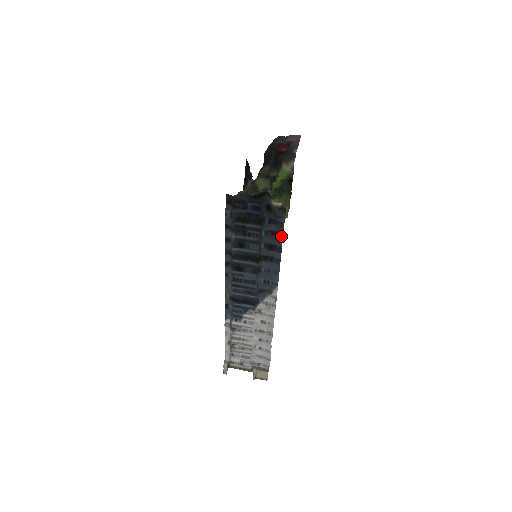
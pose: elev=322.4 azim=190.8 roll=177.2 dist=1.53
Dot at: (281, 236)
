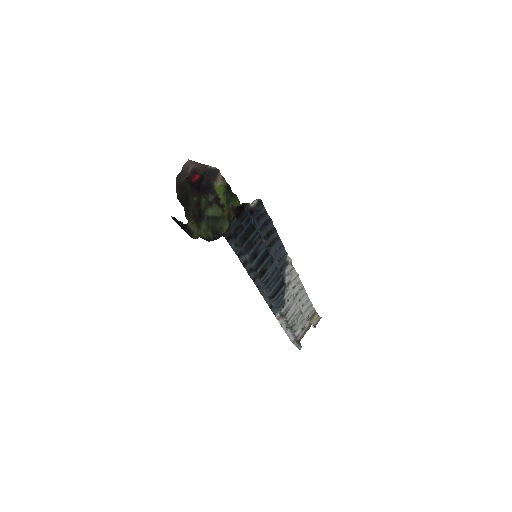
Dot at: (271, 220)
